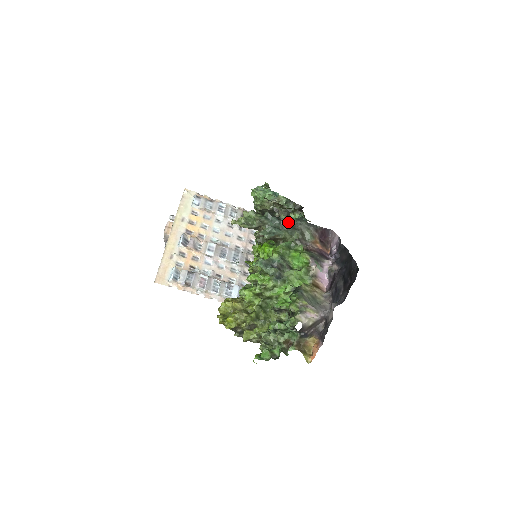
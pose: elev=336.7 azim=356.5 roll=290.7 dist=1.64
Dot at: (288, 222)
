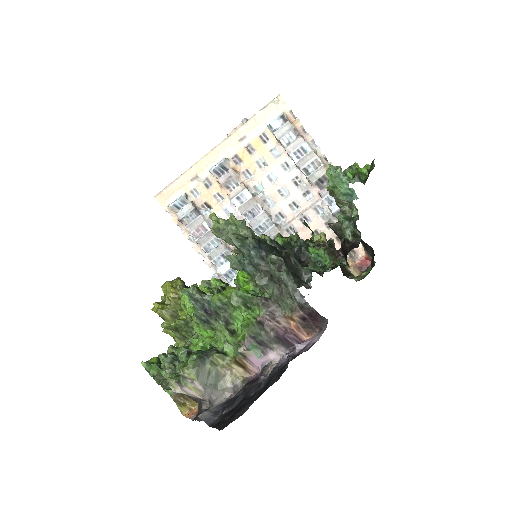
Dot at: (271, 270)
